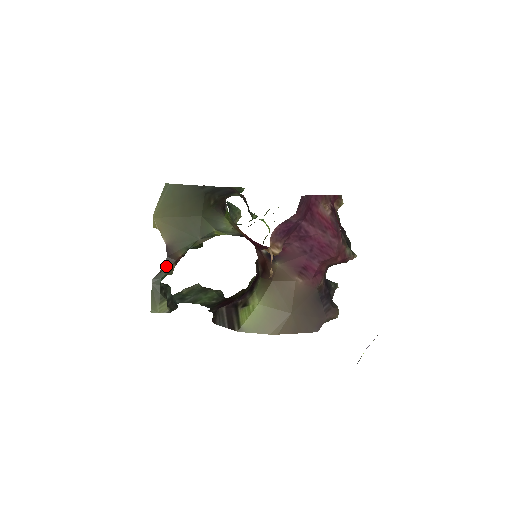
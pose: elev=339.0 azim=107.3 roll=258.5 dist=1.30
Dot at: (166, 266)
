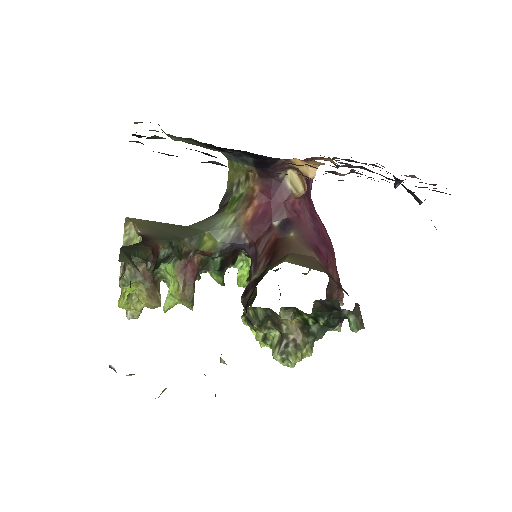
Dot at: (141, 246)
